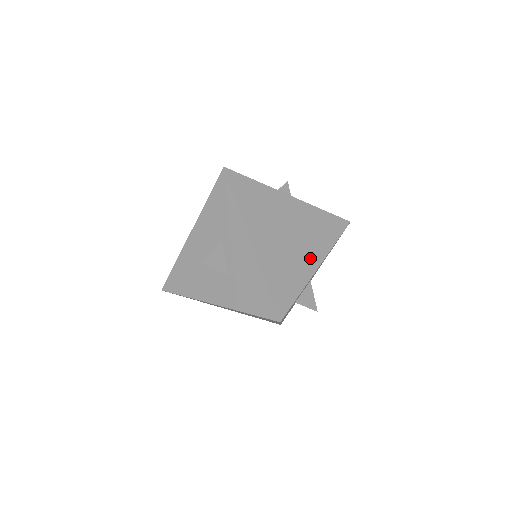
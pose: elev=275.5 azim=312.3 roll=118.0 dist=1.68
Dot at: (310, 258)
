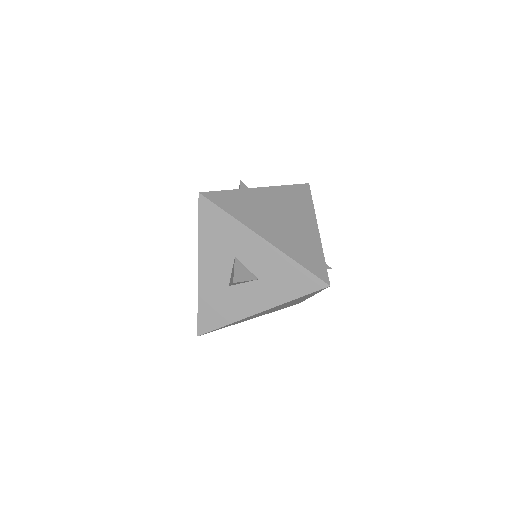
Dot at: (308, 226)
